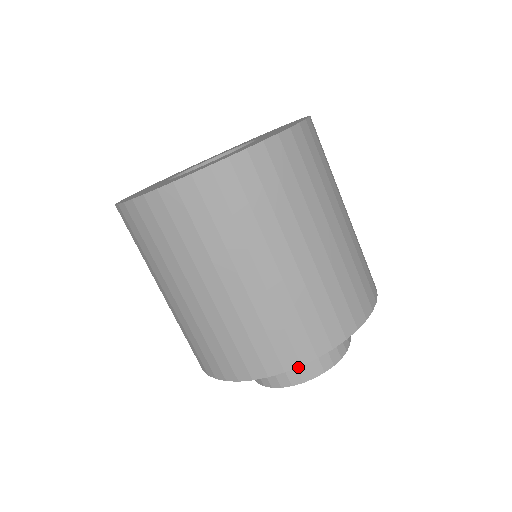
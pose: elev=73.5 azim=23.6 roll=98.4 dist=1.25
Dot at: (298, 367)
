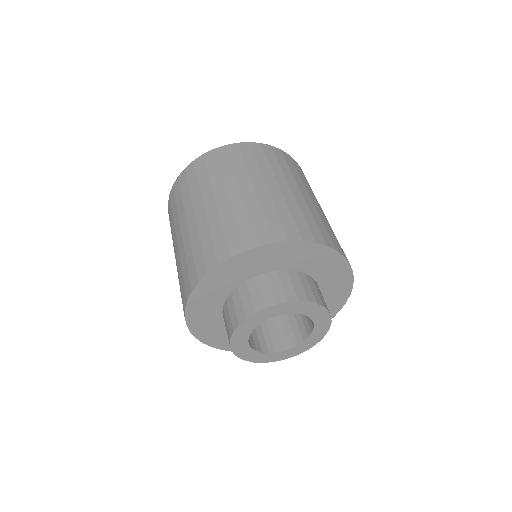
Dot at: (244, 304)
